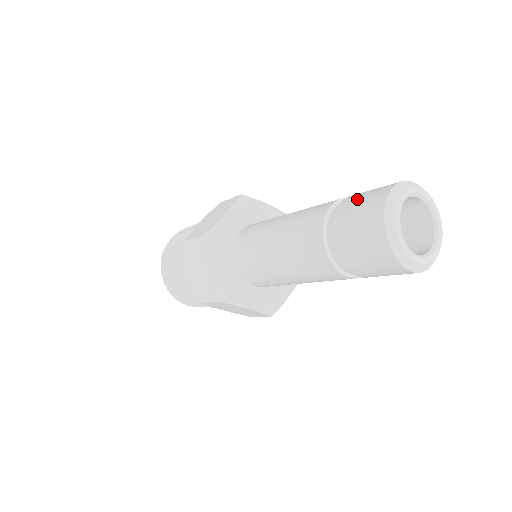
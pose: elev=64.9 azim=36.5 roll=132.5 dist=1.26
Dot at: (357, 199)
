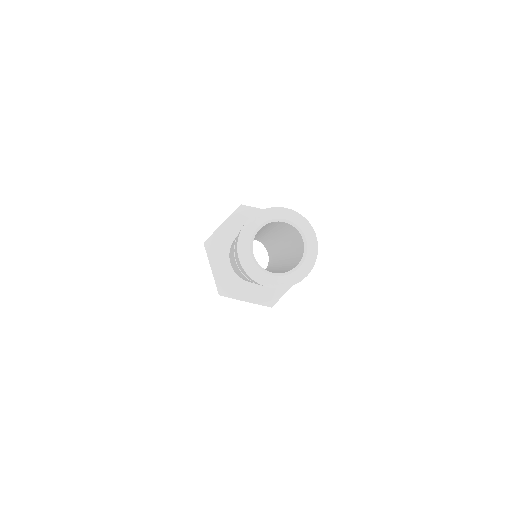
Dot at: occluded
